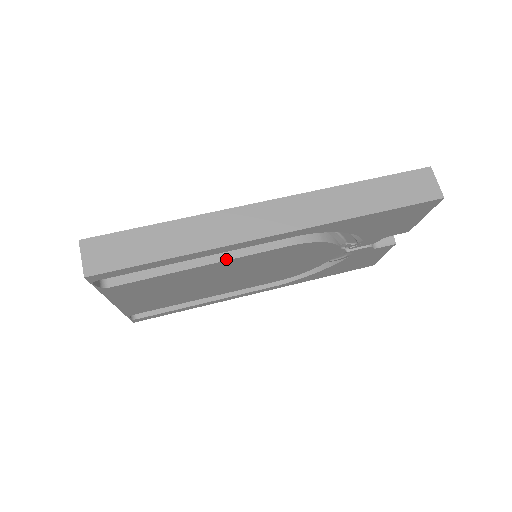
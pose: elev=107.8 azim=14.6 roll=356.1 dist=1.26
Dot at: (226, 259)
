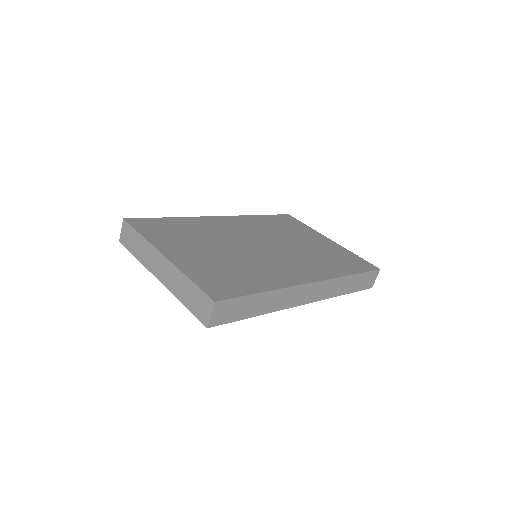
Dot at: occluded
